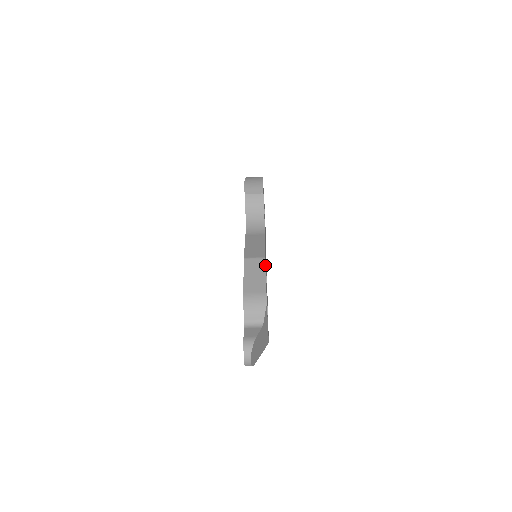
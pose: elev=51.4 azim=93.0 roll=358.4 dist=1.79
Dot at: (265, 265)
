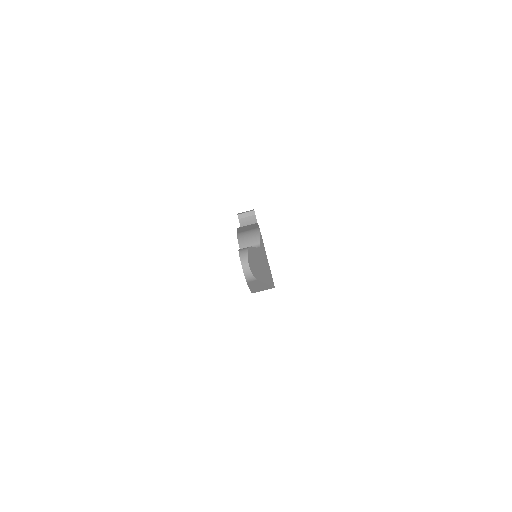
Dot at: (257, 223)
